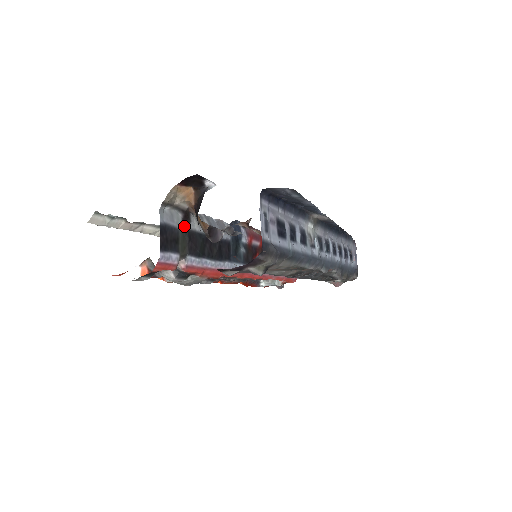
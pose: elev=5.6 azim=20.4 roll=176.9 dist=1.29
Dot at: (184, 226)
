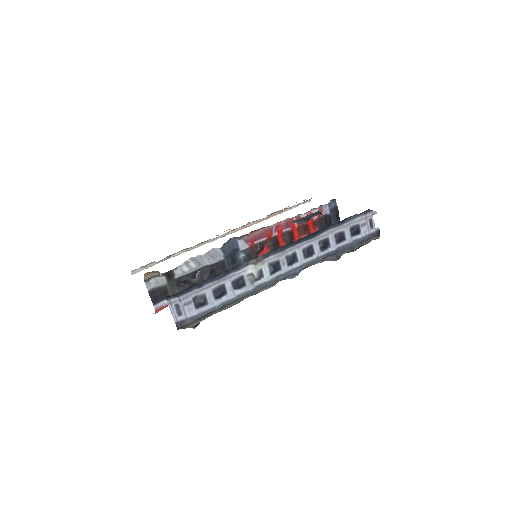
Dot at: (170, 280)
